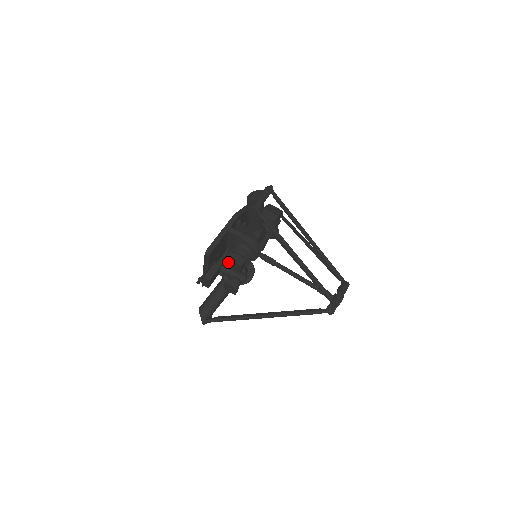
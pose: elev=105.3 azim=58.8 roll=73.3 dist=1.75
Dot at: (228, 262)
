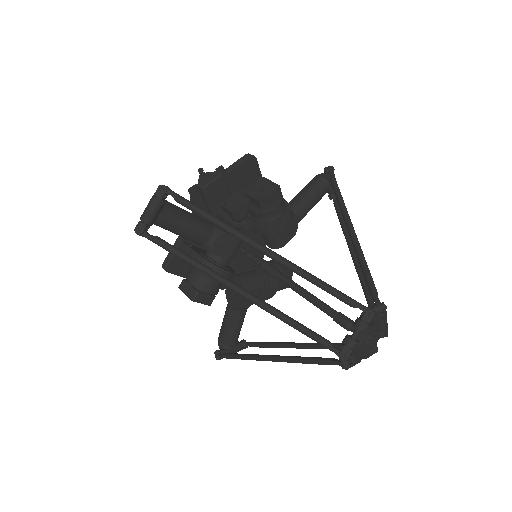
Dot at: (256, 187)
